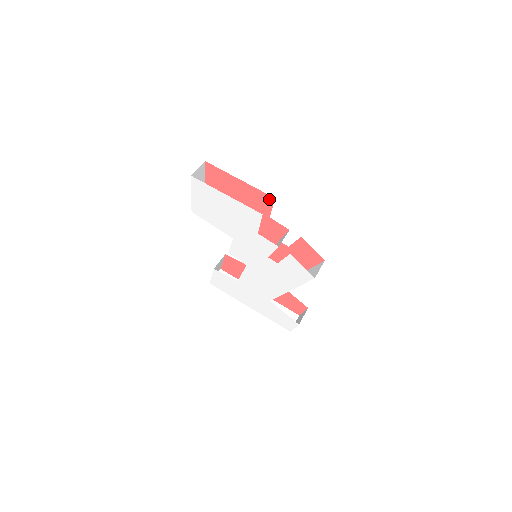
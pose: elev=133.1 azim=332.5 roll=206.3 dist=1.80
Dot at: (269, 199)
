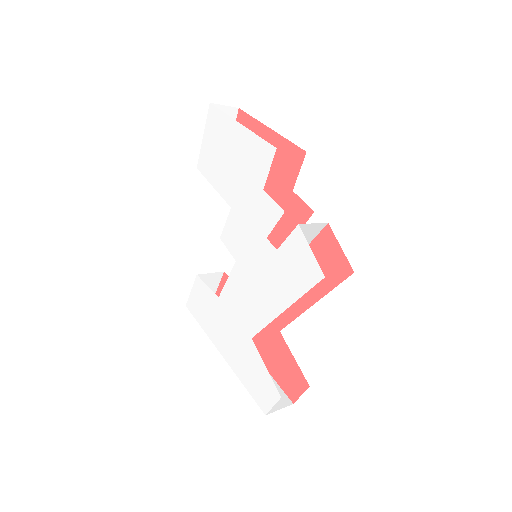
Dot at: (299, 155)
